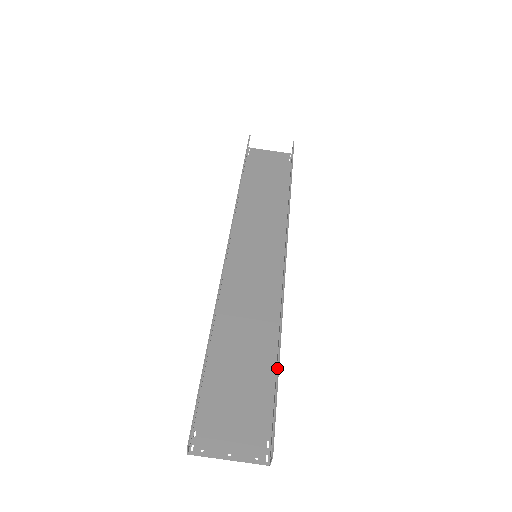
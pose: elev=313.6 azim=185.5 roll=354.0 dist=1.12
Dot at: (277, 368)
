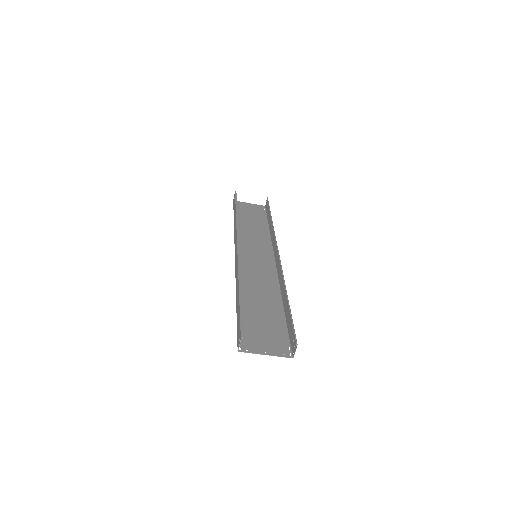
Dot at: (289, 305)
